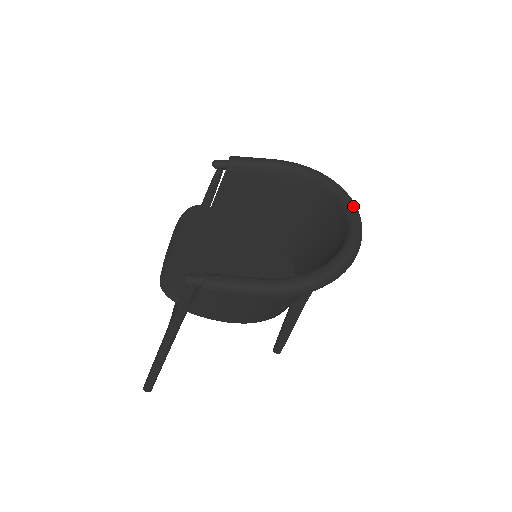
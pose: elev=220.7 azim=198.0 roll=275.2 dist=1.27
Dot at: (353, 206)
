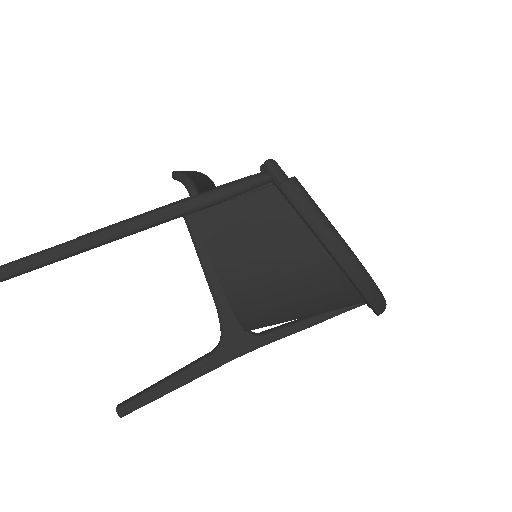
Dot at: occluded
